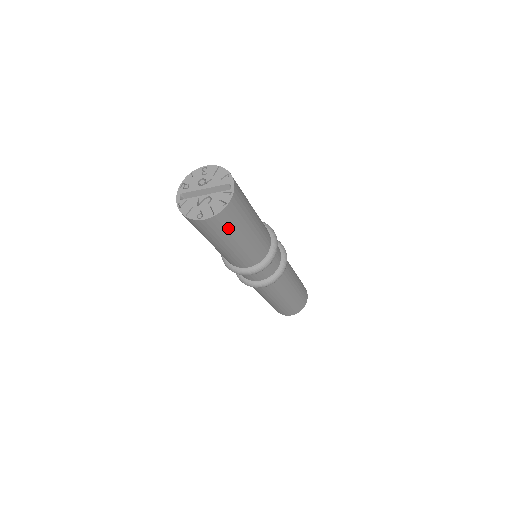
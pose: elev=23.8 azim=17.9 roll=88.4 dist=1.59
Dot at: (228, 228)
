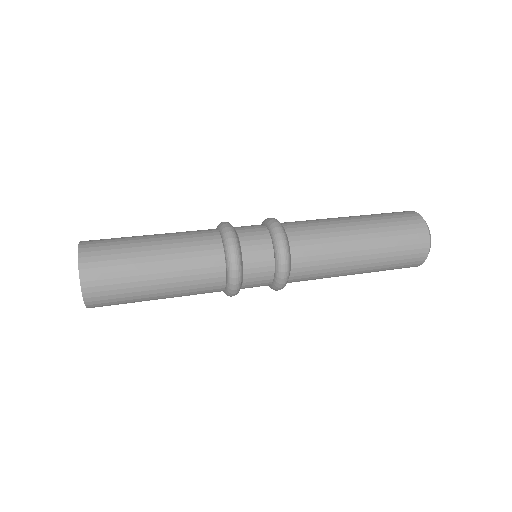
Dot at: occluded
